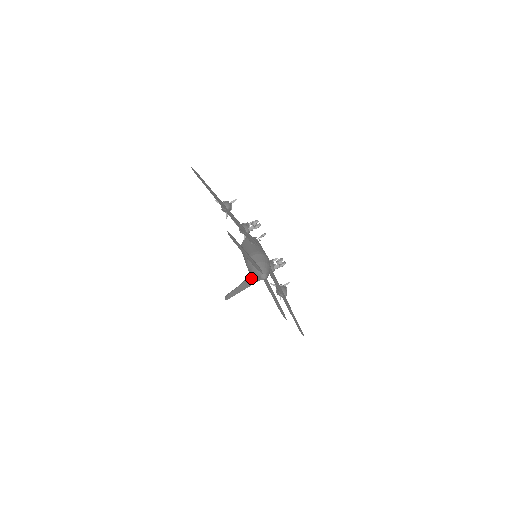
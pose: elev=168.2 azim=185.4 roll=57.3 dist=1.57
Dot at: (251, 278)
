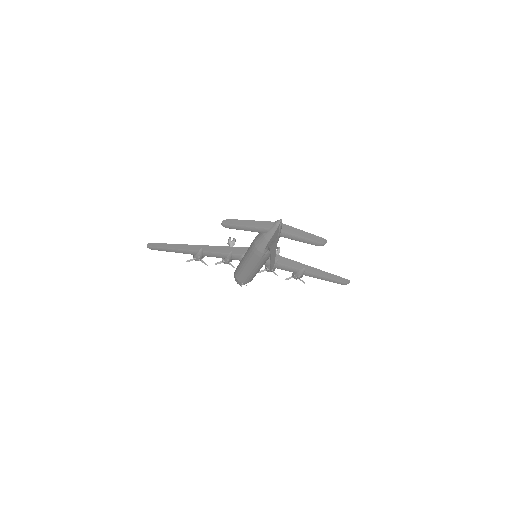
Dot at: (272, 240)
